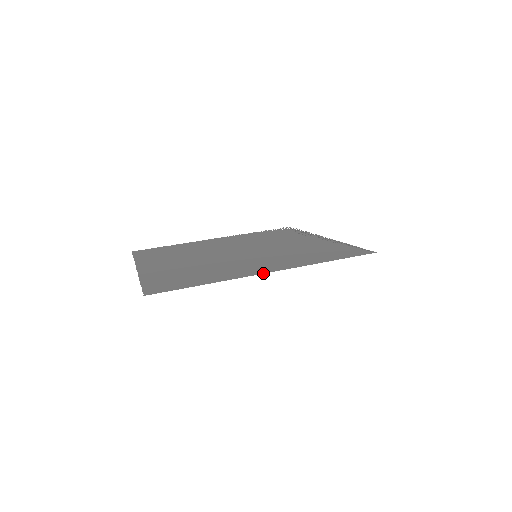
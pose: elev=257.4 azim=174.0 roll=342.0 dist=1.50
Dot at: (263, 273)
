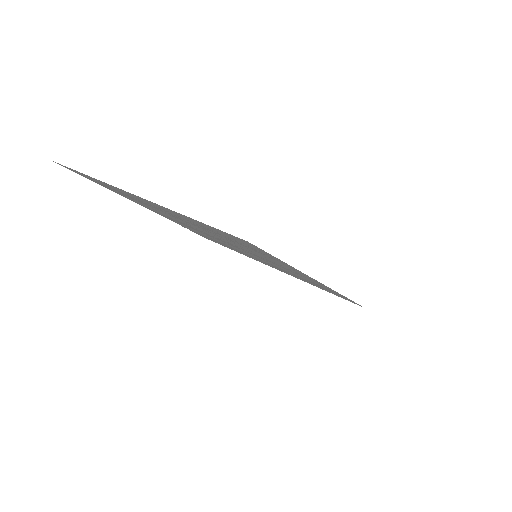
Dot at: occluded
